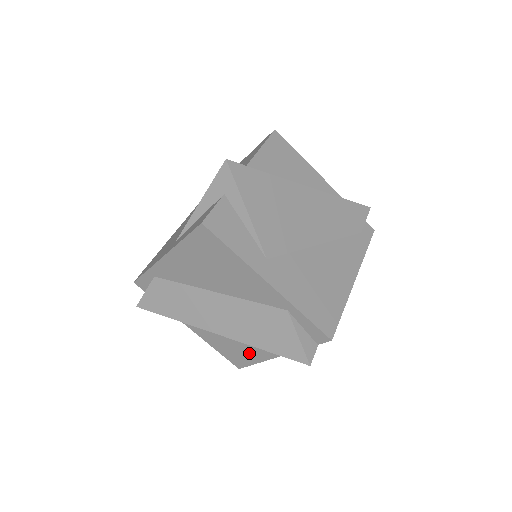
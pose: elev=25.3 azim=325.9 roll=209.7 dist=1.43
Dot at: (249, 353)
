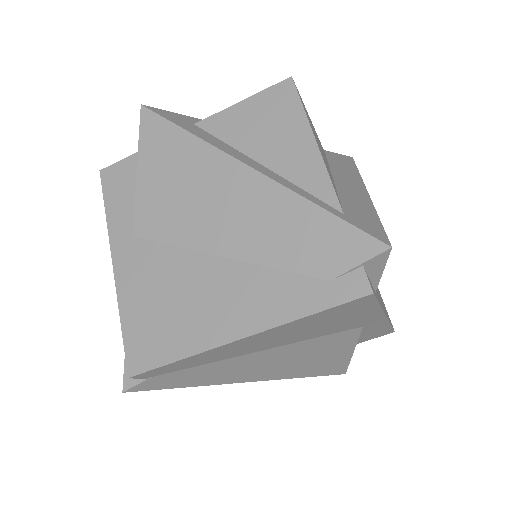
Dot at: occluded
